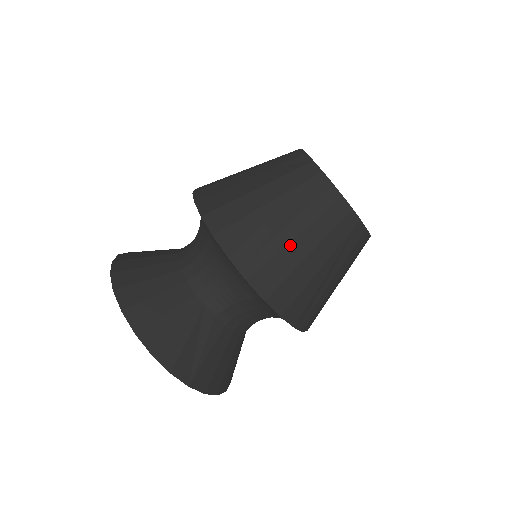
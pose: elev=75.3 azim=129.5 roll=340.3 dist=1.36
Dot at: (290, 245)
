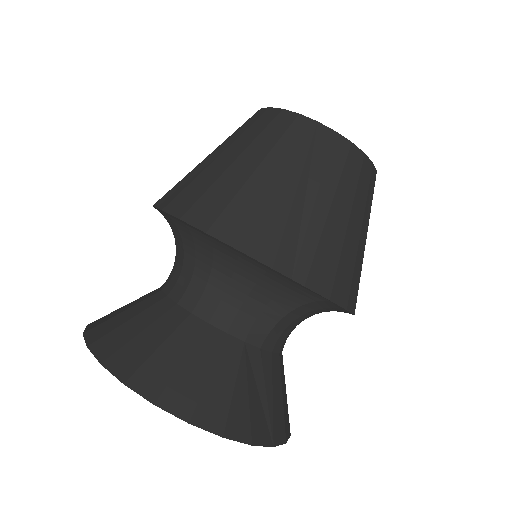
Dot at: (328, 222)
